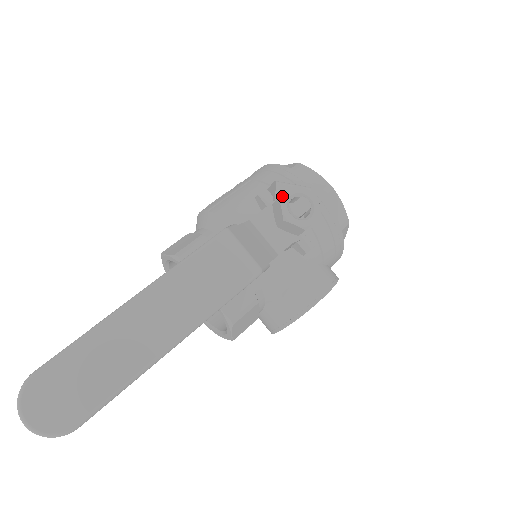
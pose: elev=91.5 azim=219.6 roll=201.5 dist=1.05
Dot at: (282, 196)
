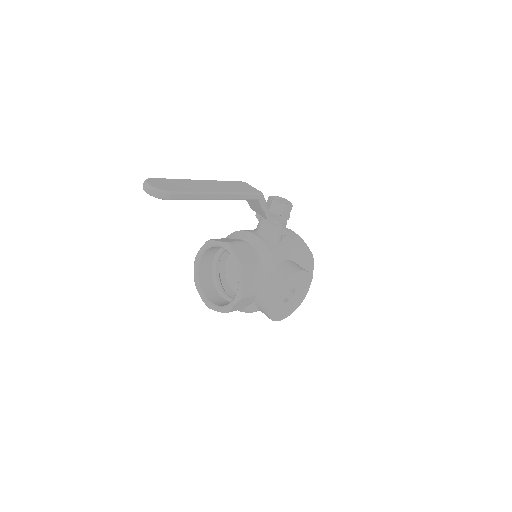
Dot at: (271, 196)
